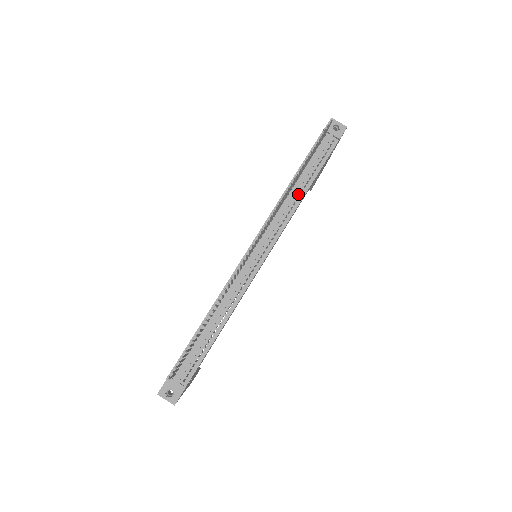
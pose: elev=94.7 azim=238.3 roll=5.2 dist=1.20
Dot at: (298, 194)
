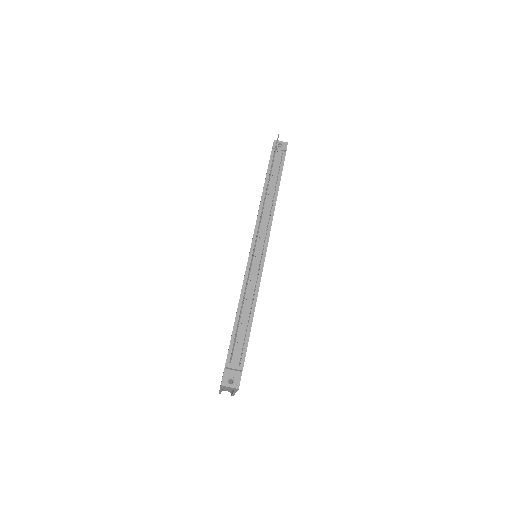
Dot at: (272, 197)
